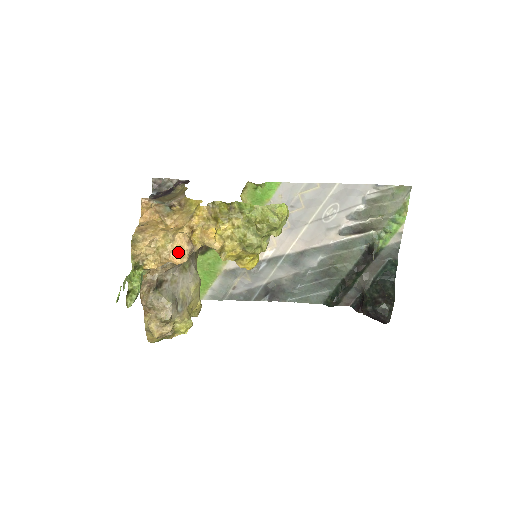
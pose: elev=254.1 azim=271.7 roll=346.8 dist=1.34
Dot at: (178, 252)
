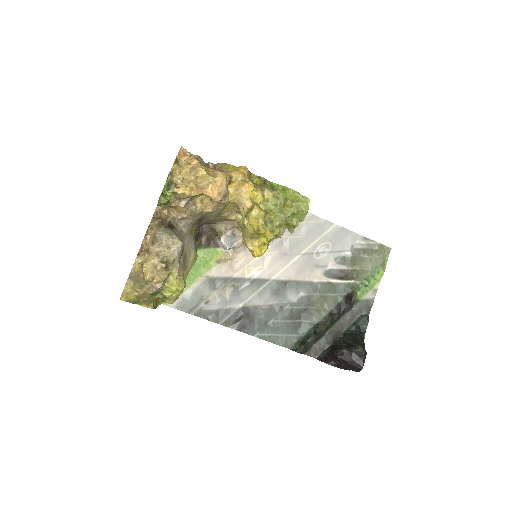
Dot at: (218, 186)
